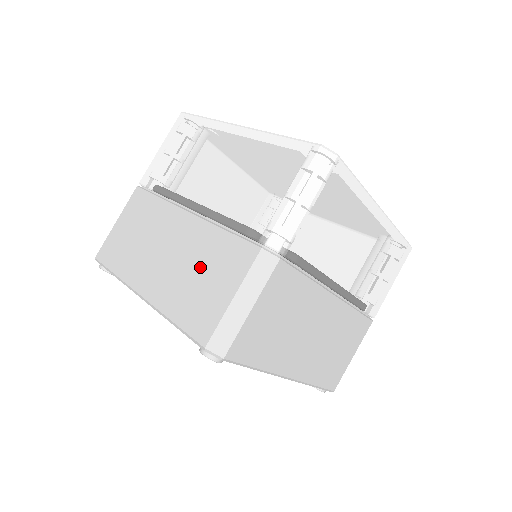
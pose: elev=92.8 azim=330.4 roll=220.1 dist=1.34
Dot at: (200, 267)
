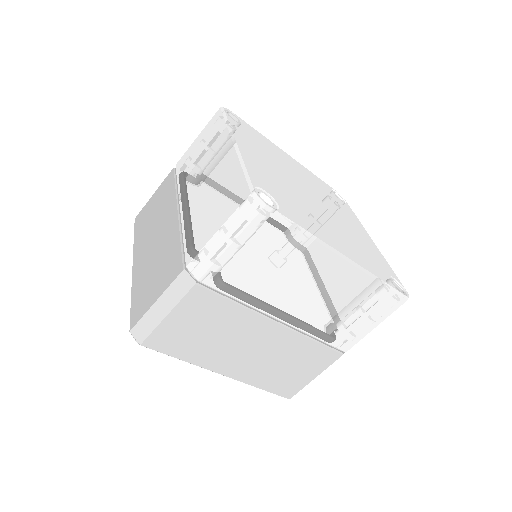
Dot at: (288, 362)
